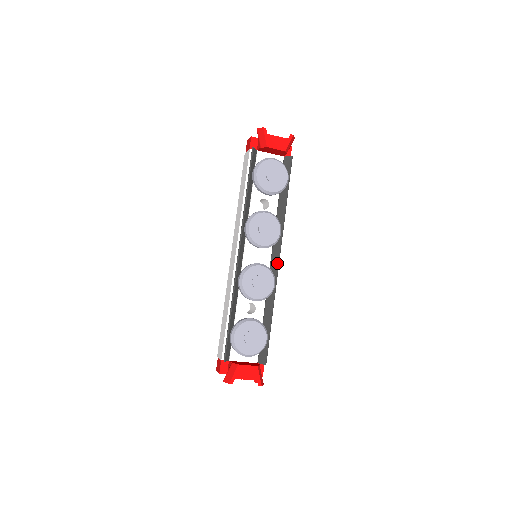
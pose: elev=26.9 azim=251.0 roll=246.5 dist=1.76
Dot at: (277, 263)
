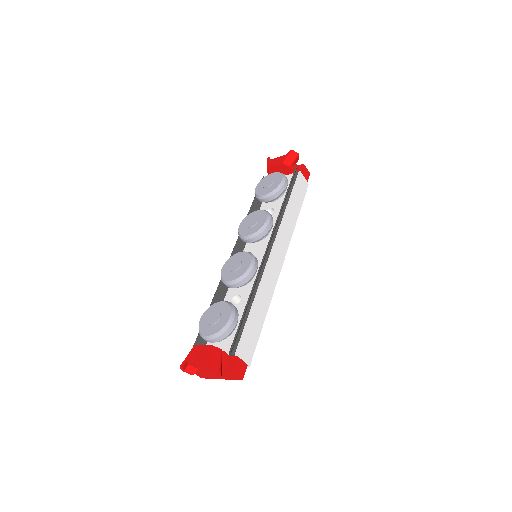
Dot at: (266, 250)
